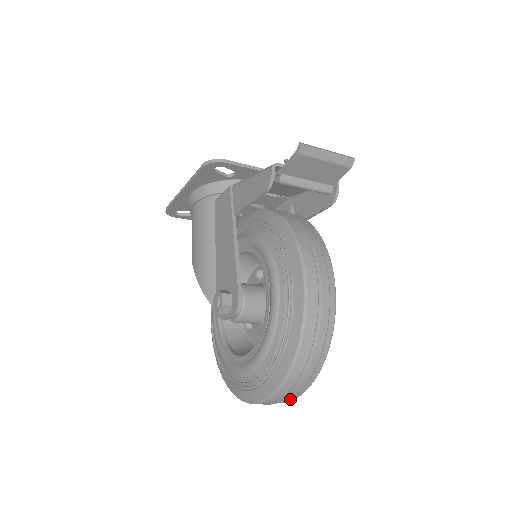
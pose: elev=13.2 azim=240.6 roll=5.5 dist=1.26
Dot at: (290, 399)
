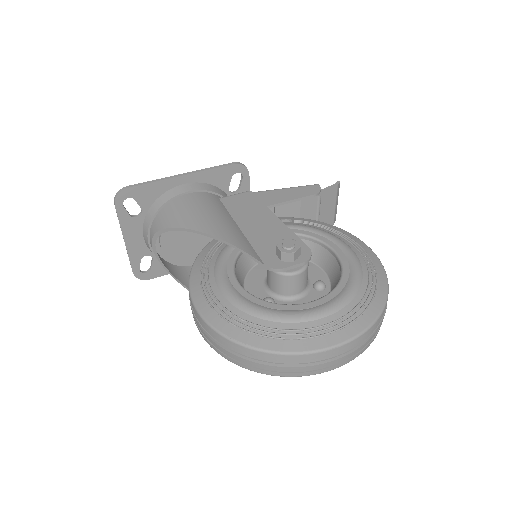
Dot at: (359, 352)
